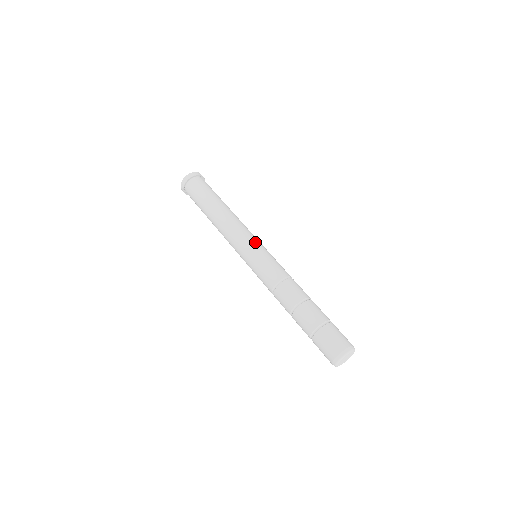
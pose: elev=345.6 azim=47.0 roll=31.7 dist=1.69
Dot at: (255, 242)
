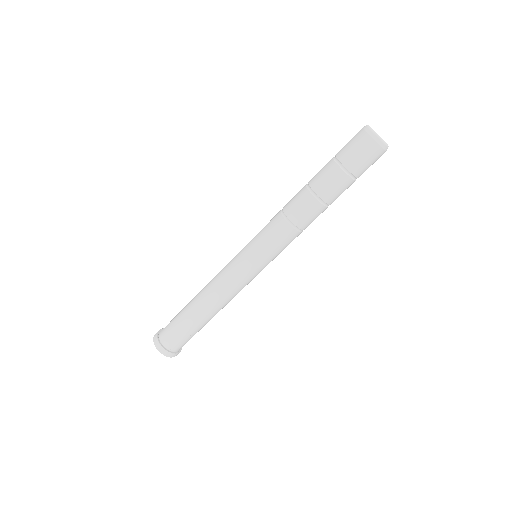
Dot at: occluded
